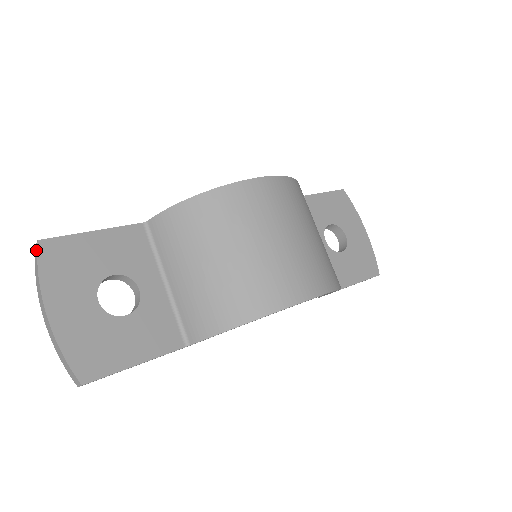
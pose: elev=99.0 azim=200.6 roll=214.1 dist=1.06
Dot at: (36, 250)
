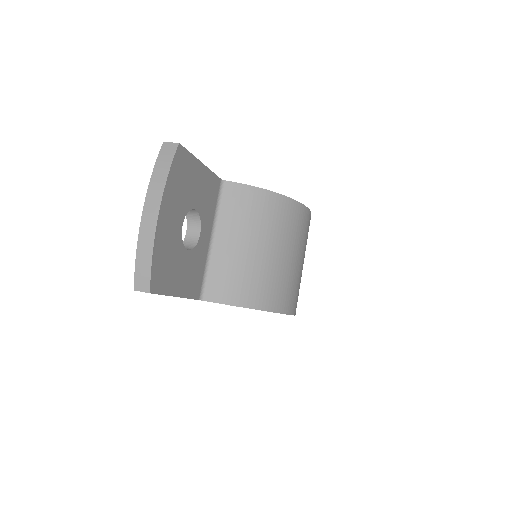
Dot at: (171, 149)
